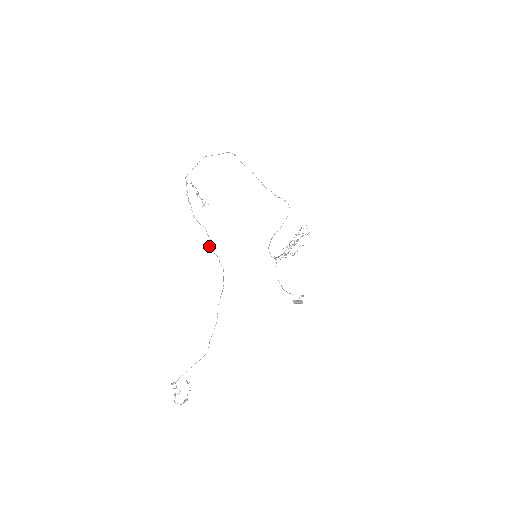
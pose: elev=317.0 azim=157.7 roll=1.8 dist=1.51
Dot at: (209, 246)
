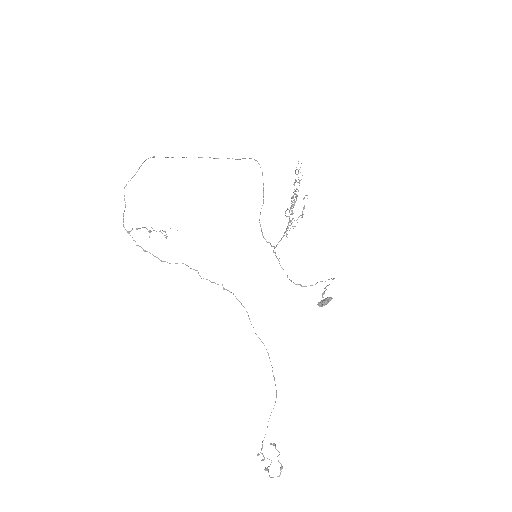
Dot at: occluded
